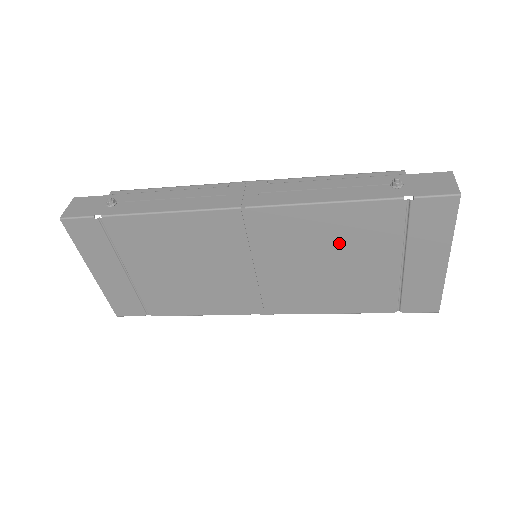
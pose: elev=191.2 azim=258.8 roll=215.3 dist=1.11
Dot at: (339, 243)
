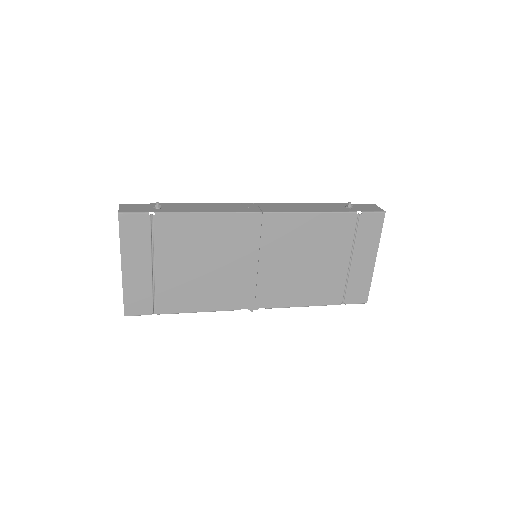
Dot at: (316, 244)
